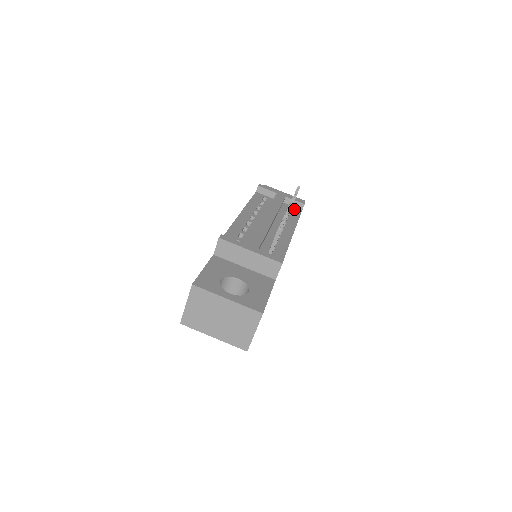
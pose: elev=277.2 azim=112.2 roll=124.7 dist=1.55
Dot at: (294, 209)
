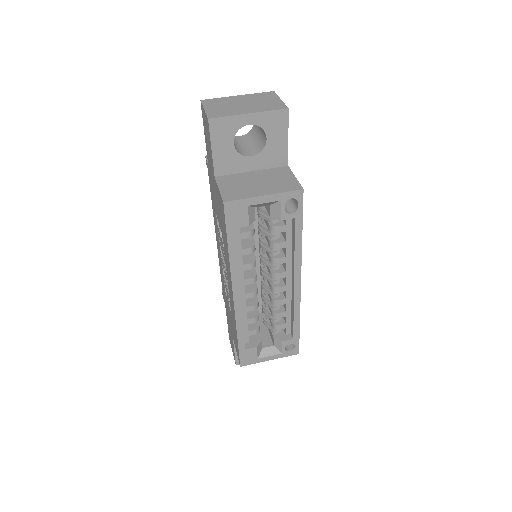
Dot at: occluded
